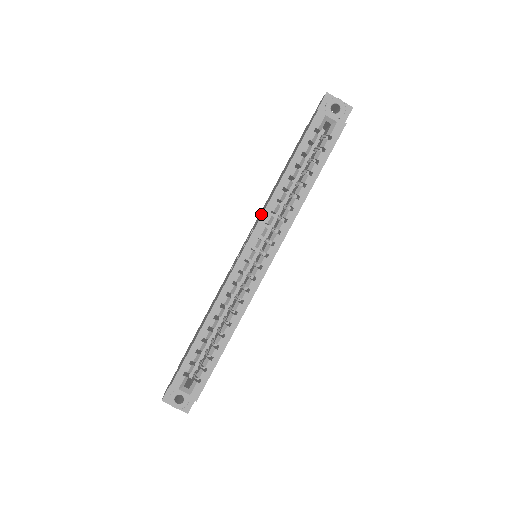
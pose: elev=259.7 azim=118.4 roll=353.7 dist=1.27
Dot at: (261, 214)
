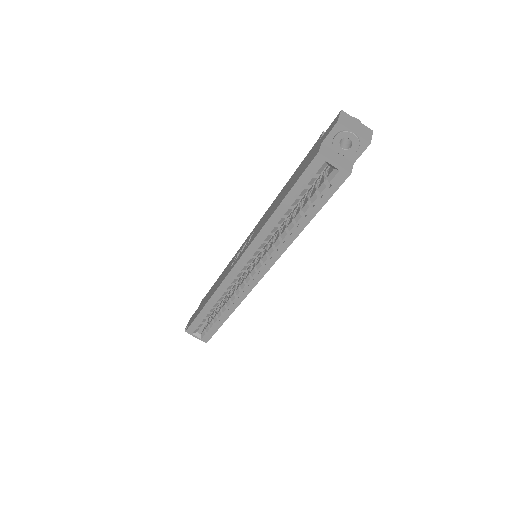
Dot at: (255, 235)
